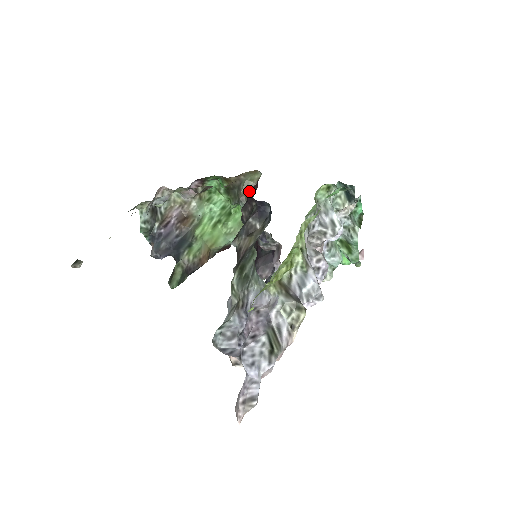
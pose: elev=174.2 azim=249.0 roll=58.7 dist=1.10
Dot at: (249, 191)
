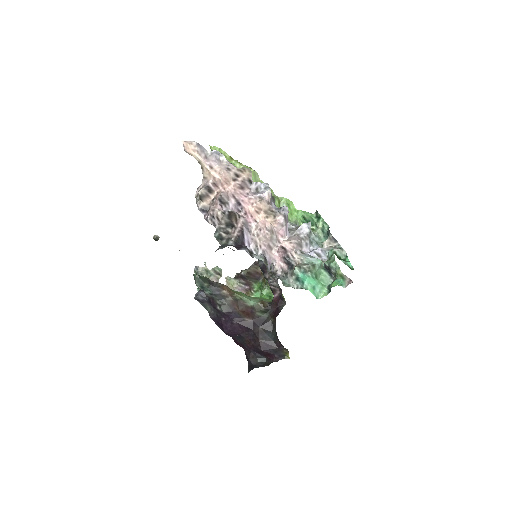
Dot at: occluded
